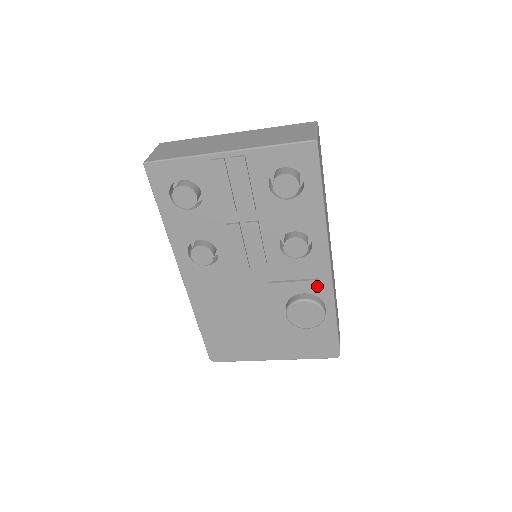
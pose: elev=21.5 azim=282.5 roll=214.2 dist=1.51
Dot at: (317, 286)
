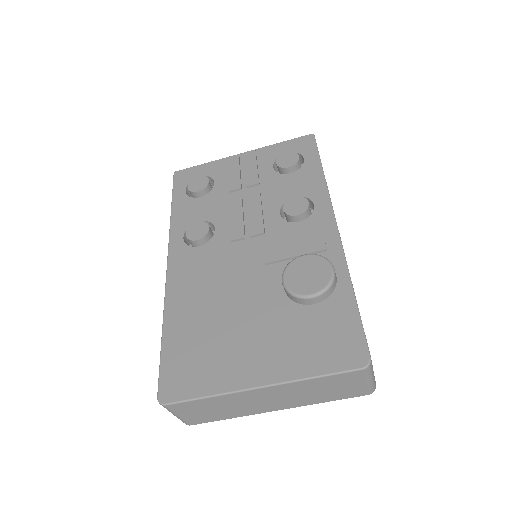
Dot at: (322, 245)
